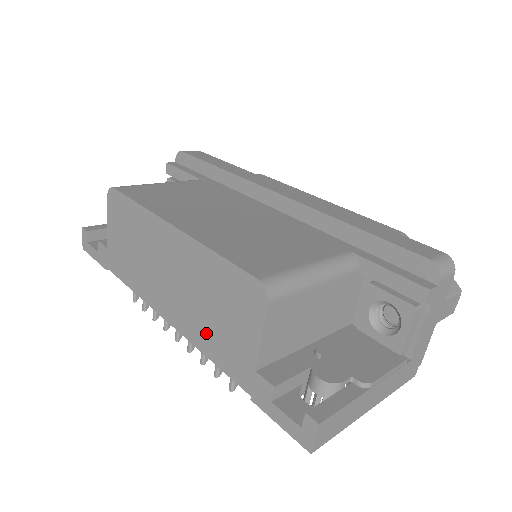
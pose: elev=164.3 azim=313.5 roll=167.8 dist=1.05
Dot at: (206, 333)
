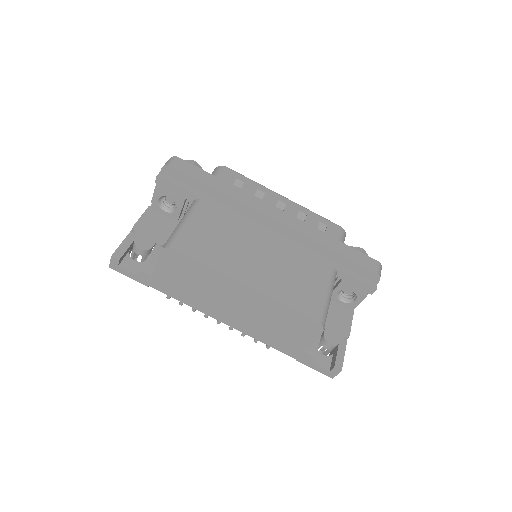
Dot at: (265, 334)
